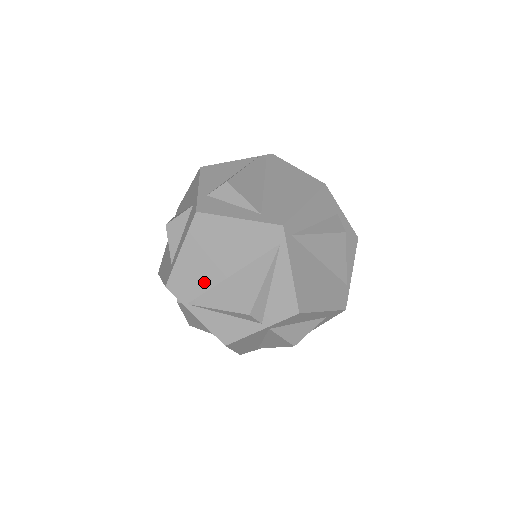
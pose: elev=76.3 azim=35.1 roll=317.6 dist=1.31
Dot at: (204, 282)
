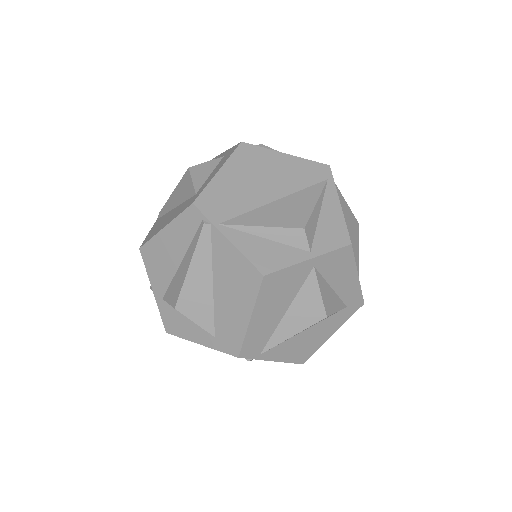
Dot at: (243, 203)
